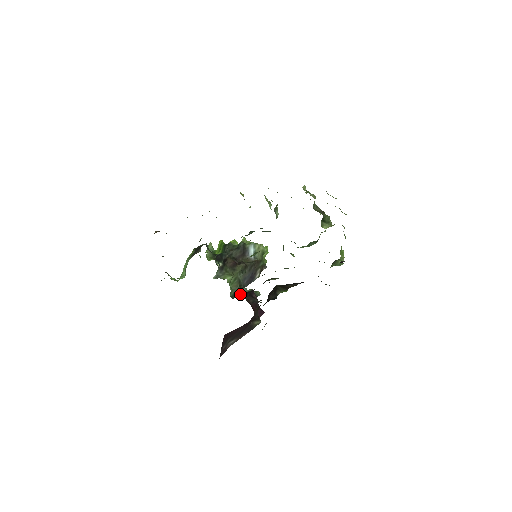
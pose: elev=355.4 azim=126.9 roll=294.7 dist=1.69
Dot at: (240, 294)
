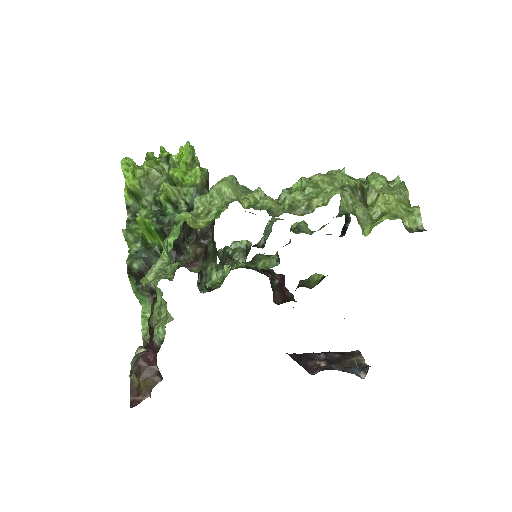
Dot at: (222, 254)
